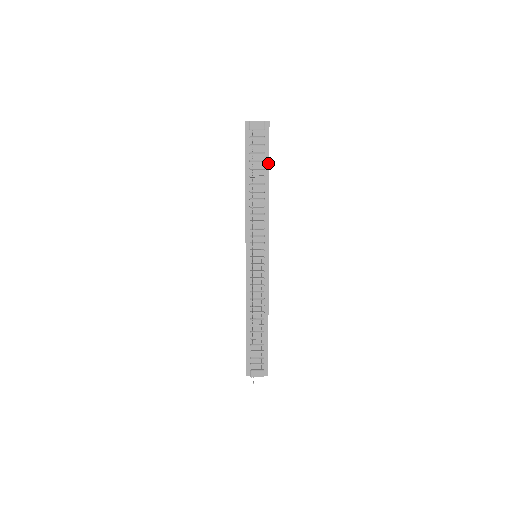
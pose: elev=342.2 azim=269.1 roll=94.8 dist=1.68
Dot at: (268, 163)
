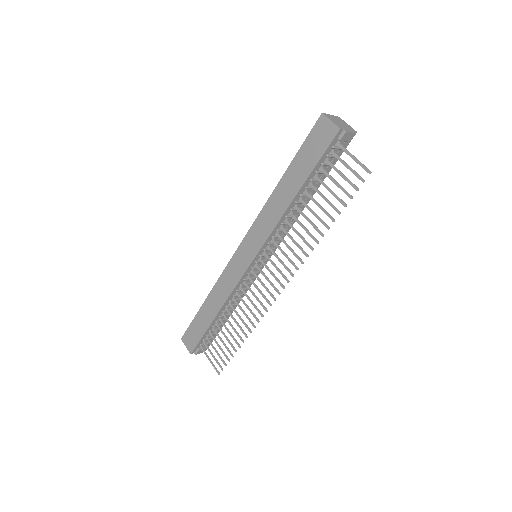
Dot at: occluded
